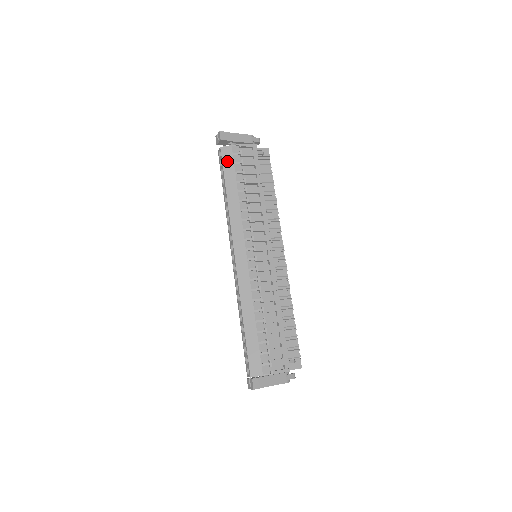
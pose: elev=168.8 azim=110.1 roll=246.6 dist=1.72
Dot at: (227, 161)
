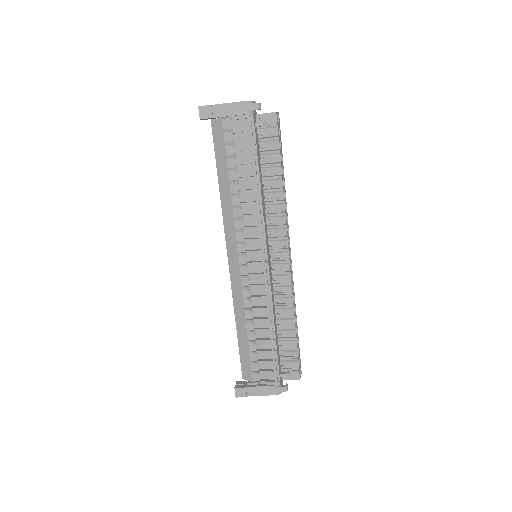
Dot at: (218, 140)
